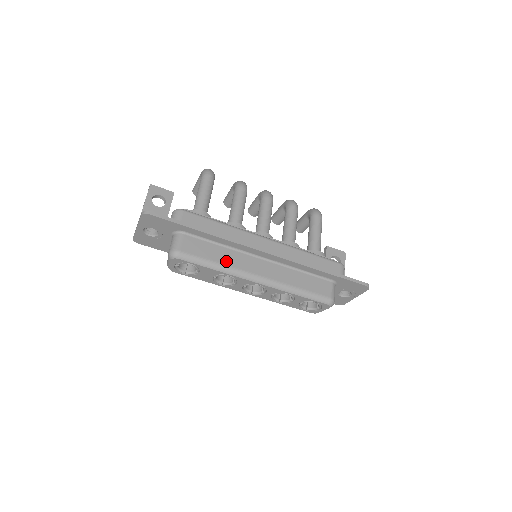
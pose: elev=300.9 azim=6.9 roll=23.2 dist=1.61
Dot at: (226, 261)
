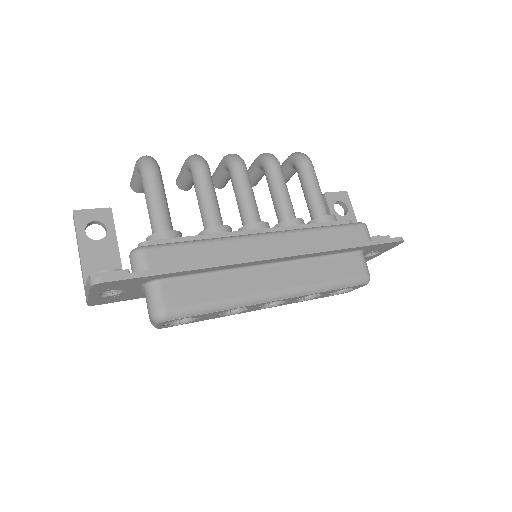
Dot at: (230, 292)
